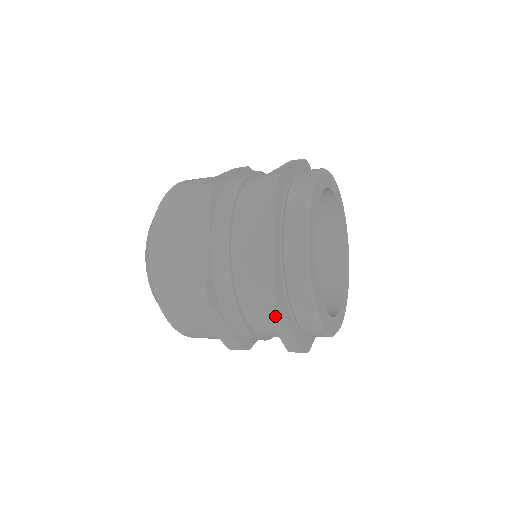
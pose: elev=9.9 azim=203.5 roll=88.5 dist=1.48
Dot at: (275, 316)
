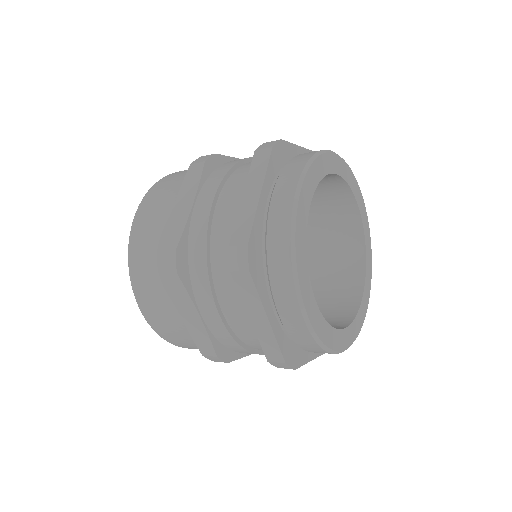
Dot at: occluded
